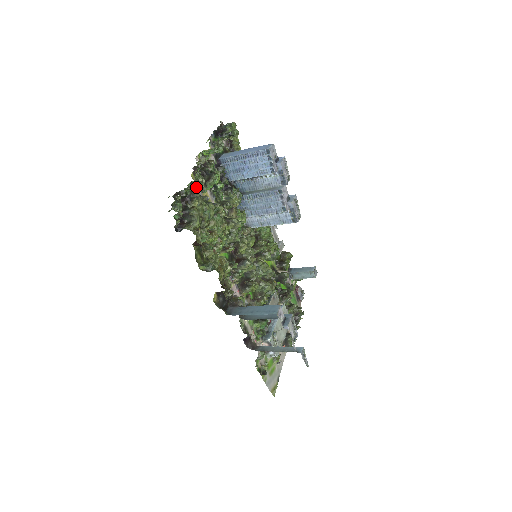
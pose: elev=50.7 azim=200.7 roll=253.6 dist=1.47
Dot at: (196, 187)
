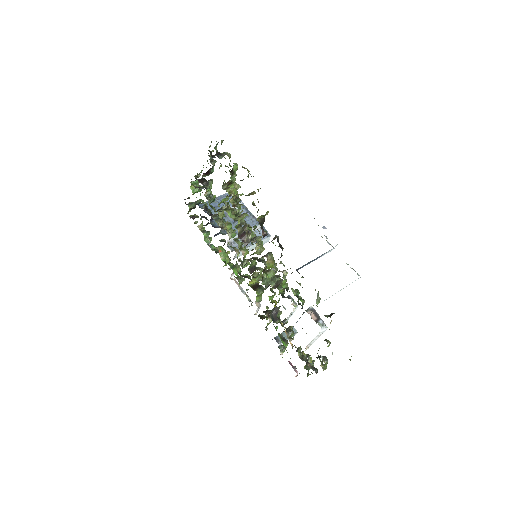
Dot at: (212, 161)
